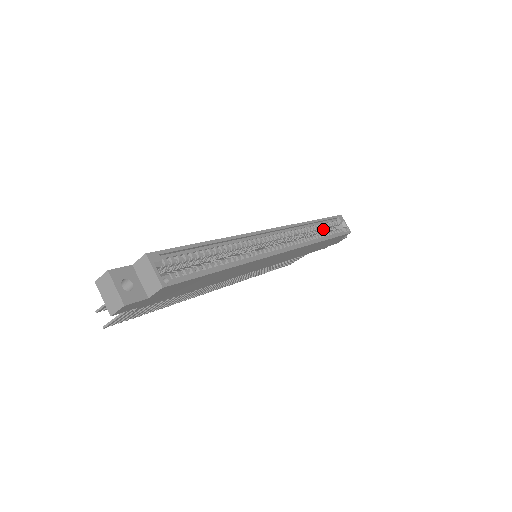
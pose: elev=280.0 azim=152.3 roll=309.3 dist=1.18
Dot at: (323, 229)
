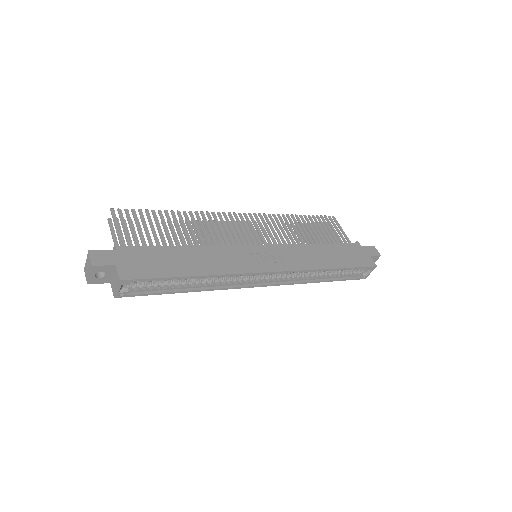
Dot at: occluded
